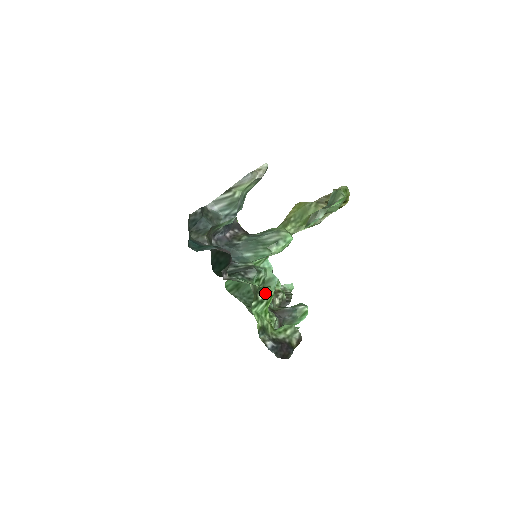
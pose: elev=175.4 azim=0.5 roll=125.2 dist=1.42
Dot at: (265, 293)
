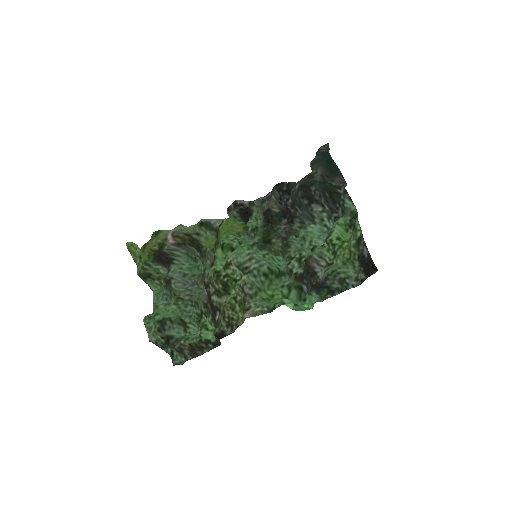
Dot at: (354, 226)
